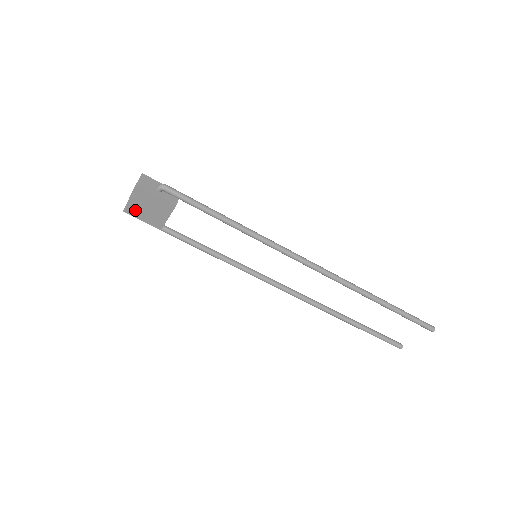
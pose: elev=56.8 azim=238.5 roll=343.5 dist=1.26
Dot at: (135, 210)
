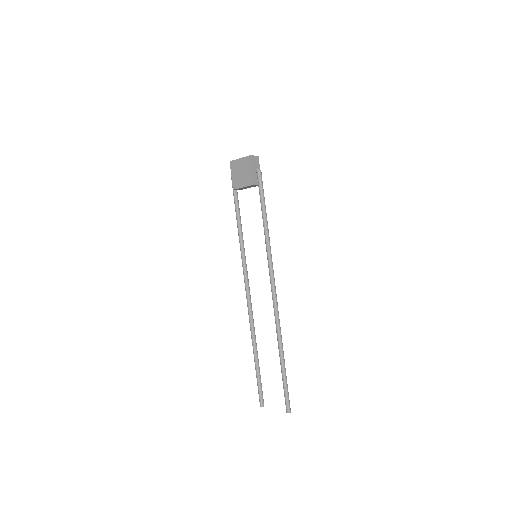
Dot at: (235, 167)
